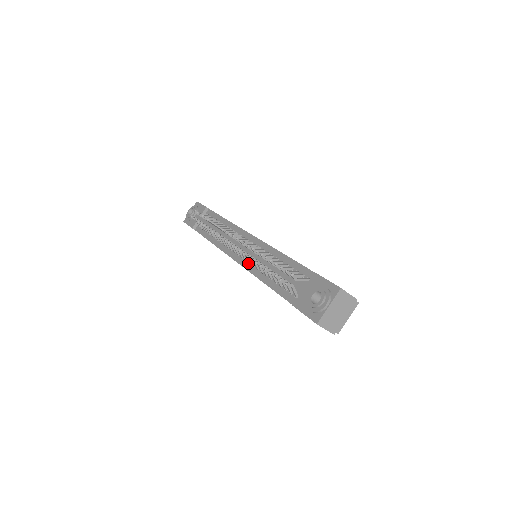
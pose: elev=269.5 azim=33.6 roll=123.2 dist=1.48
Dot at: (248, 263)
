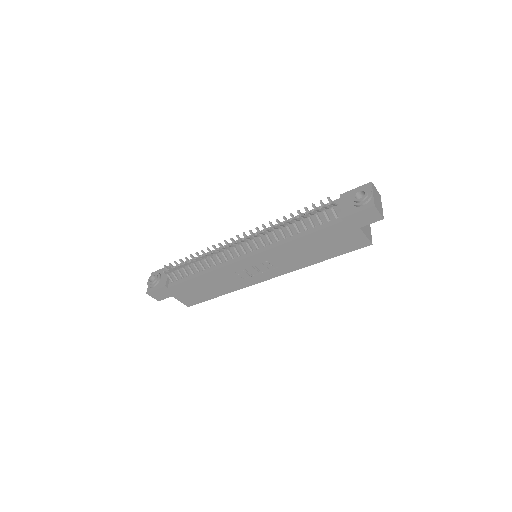
Dot at: (264, 247)
